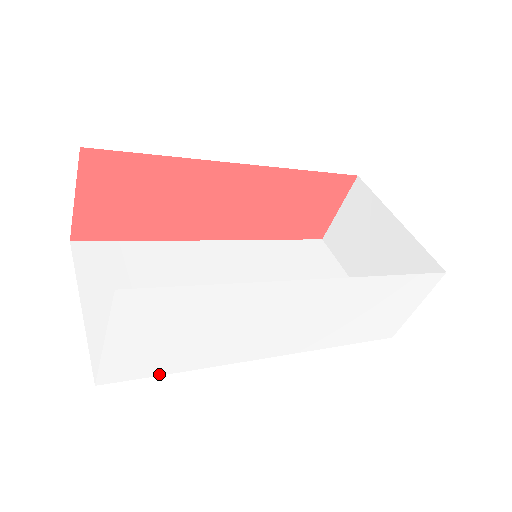
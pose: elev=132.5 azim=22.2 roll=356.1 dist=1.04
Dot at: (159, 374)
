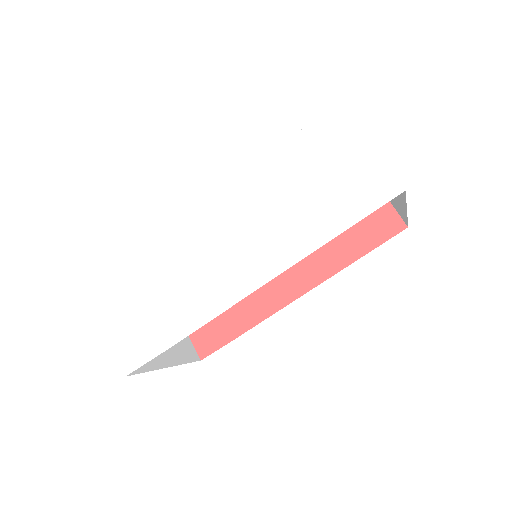
Dot at: (163, 350)
